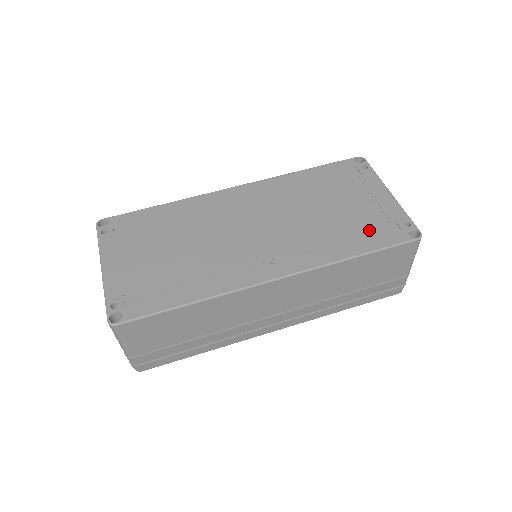
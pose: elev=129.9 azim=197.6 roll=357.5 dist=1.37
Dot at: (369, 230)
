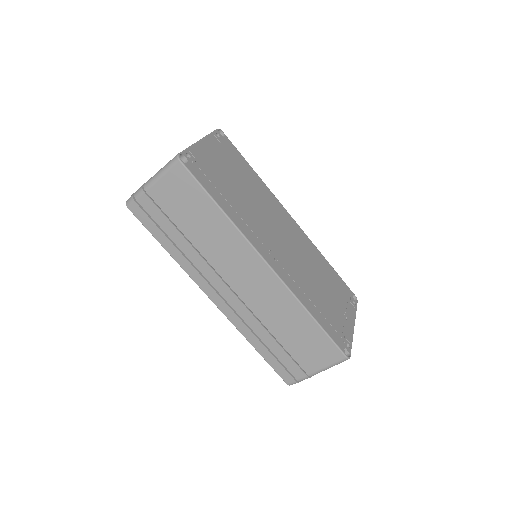
Dot at: (330, 320)
